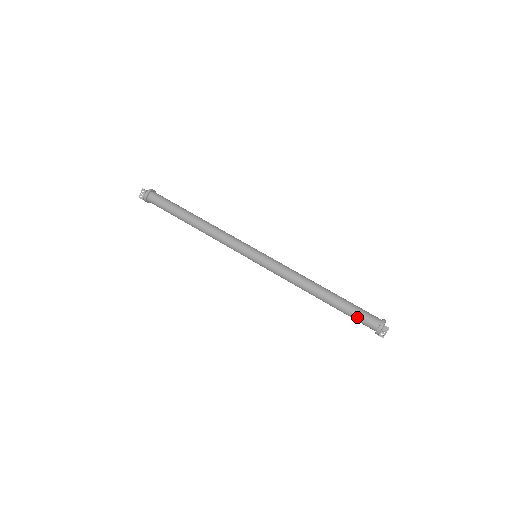
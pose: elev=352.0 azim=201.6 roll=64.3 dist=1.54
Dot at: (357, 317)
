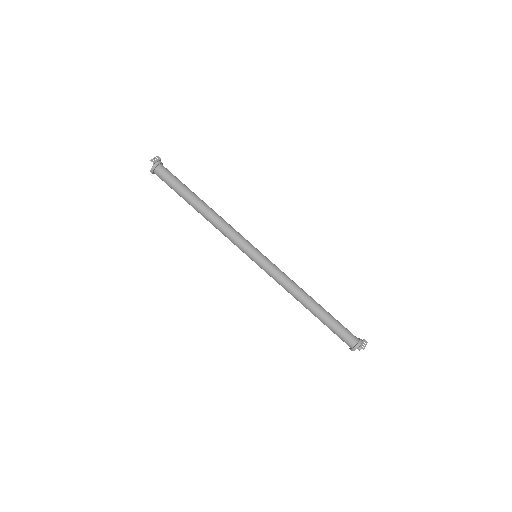
Dot at: (342, 329)
